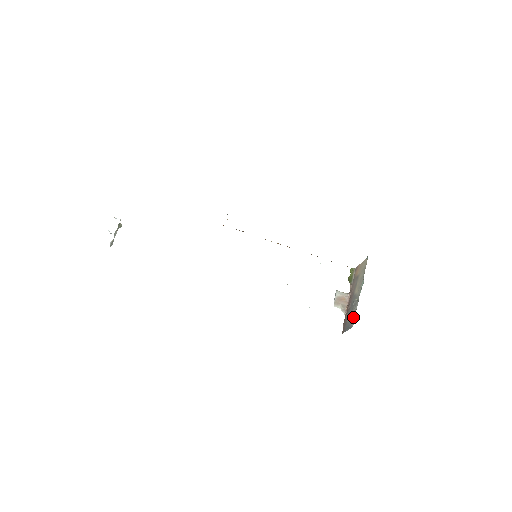
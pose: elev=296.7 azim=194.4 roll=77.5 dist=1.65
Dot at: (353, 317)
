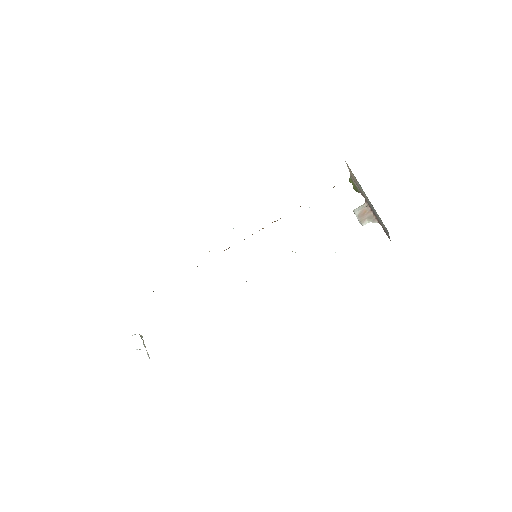
Dot at: occluded
